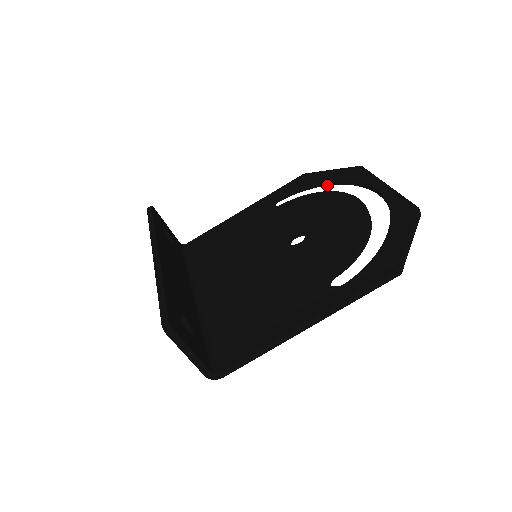
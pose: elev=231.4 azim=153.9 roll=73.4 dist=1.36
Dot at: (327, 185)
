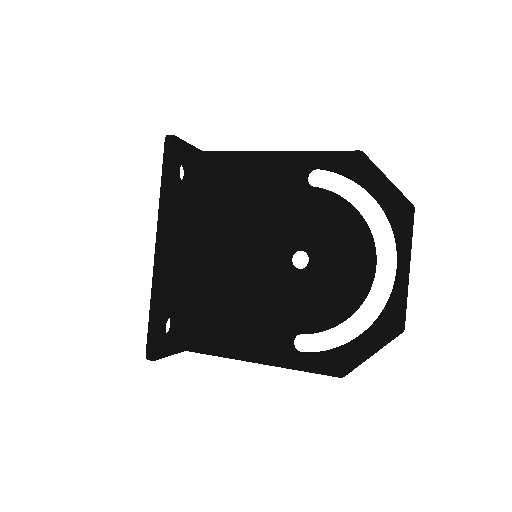
Dot at: (371, 195)
